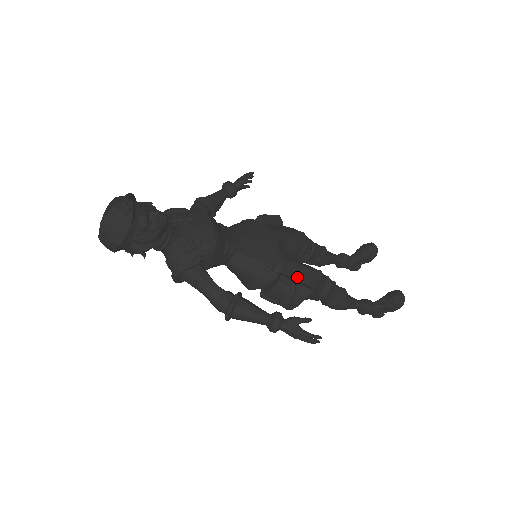
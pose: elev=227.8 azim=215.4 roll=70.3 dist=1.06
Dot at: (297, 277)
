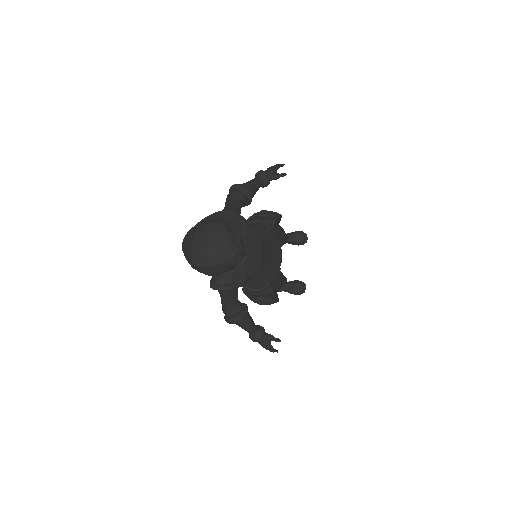
Dot at: (275, 287)
